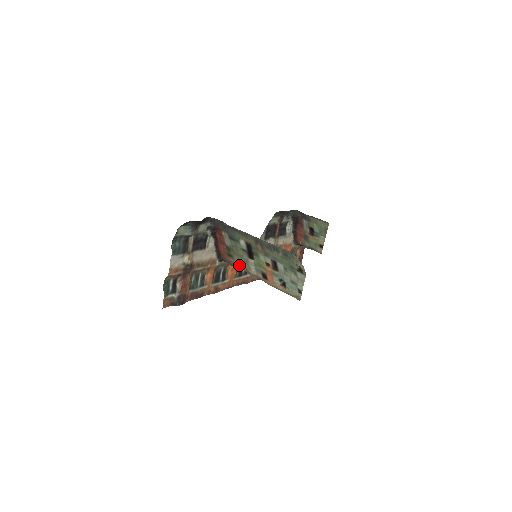
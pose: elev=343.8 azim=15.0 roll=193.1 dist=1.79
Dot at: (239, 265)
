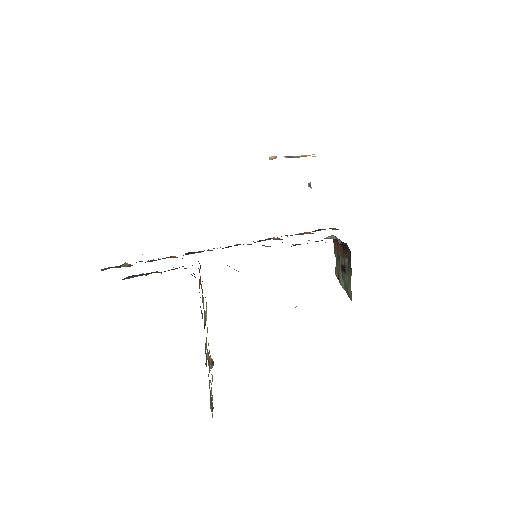
Dot at: occluded
